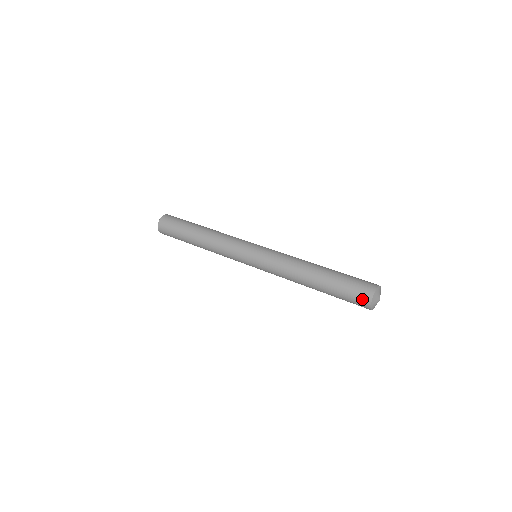
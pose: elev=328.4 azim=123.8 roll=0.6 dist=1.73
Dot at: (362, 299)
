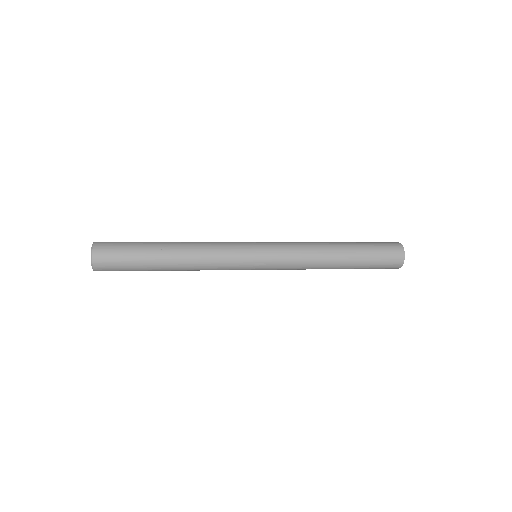
Dot at: (394, 264)
